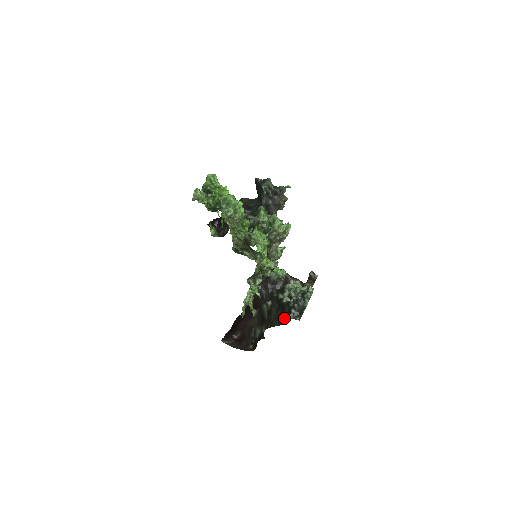
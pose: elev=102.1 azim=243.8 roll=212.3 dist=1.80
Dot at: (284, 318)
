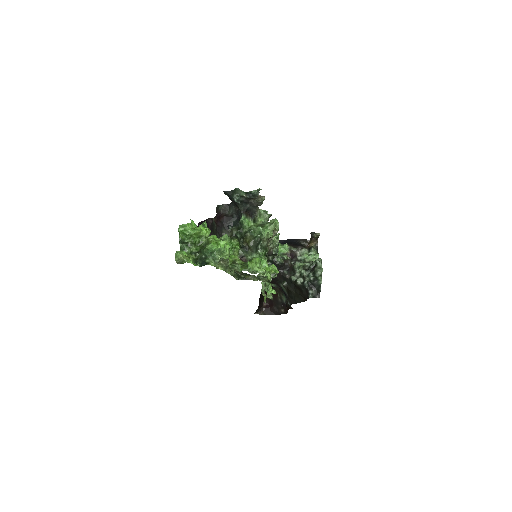
Dot at: (304, 297)
